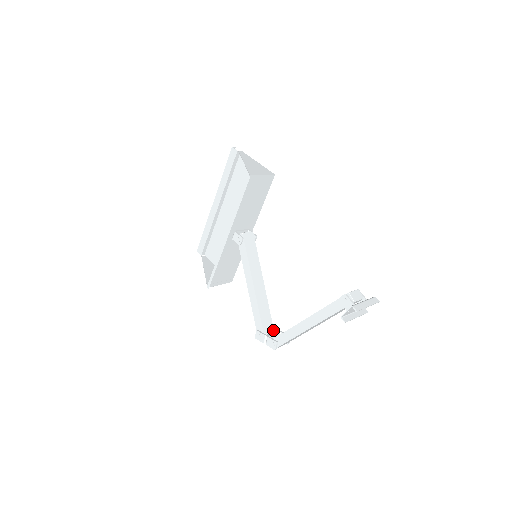
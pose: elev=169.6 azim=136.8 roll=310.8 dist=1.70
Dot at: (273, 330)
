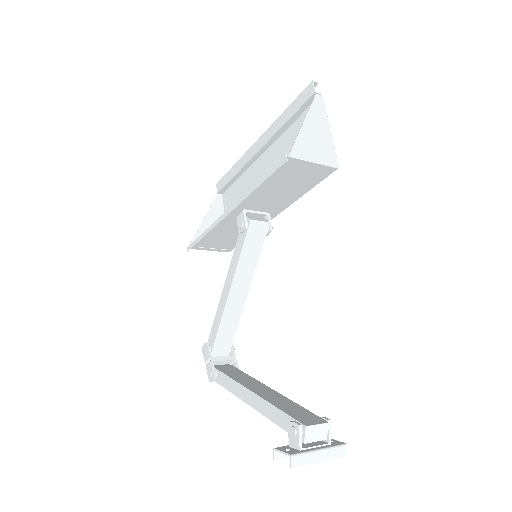
Dot at: (229, 351)
